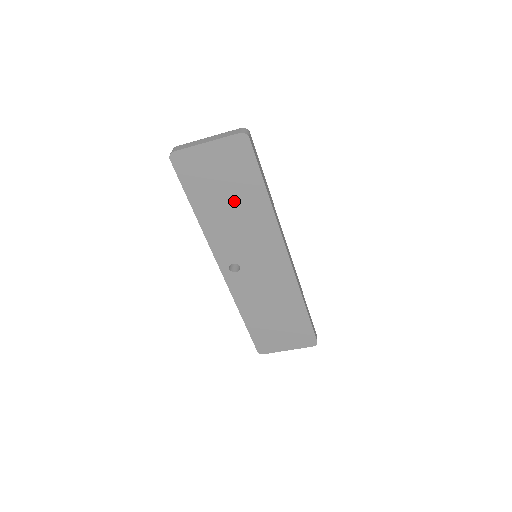
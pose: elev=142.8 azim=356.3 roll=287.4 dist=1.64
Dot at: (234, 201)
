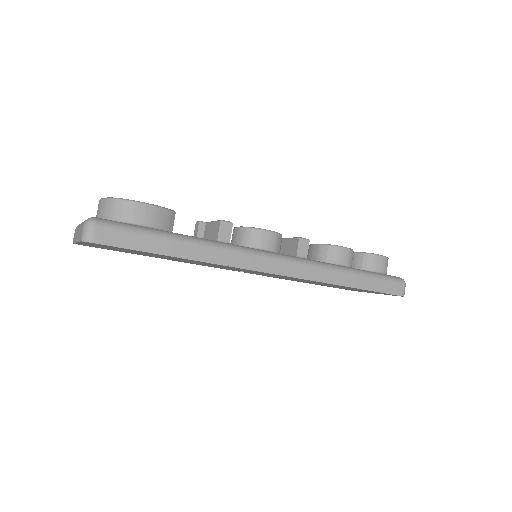
Dot at: (164, 257)
